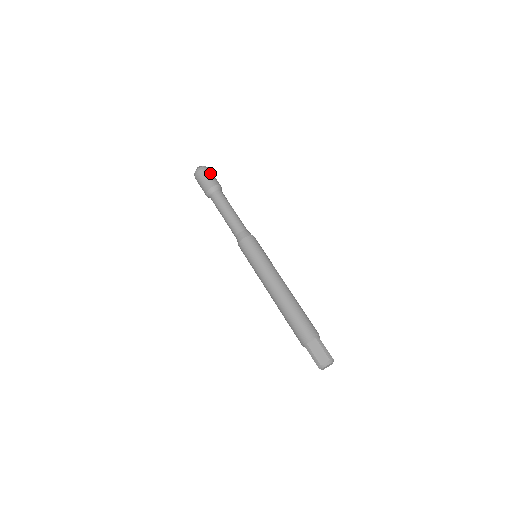
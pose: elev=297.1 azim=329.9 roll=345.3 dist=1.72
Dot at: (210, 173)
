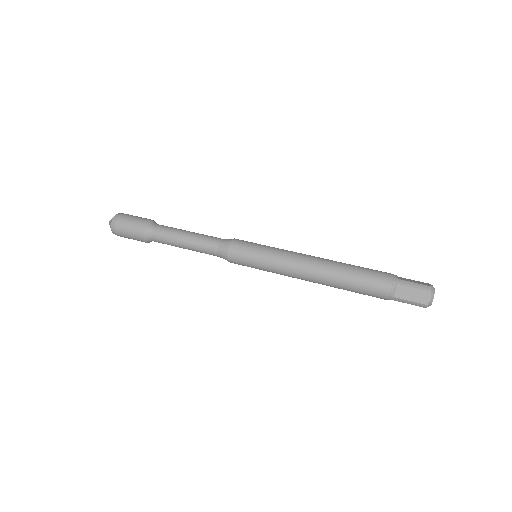
Dot at: (127, 218)
